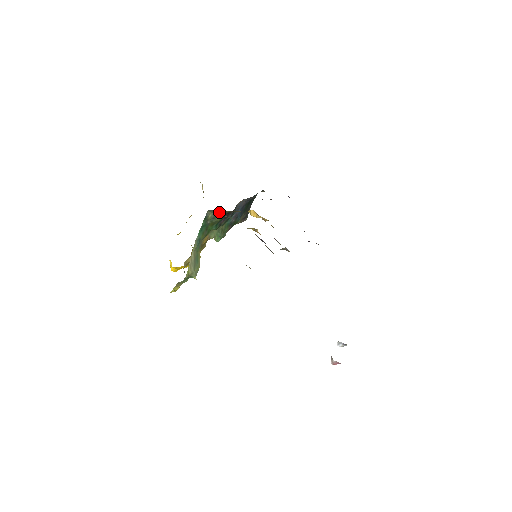
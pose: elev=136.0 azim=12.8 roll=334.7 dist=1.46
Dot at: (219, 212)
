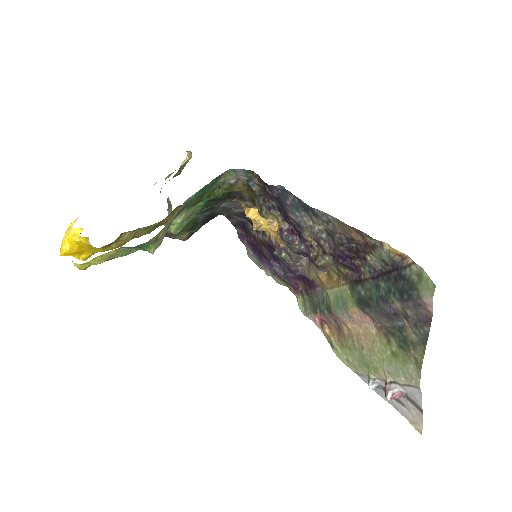
Dot at: (233, 182)
